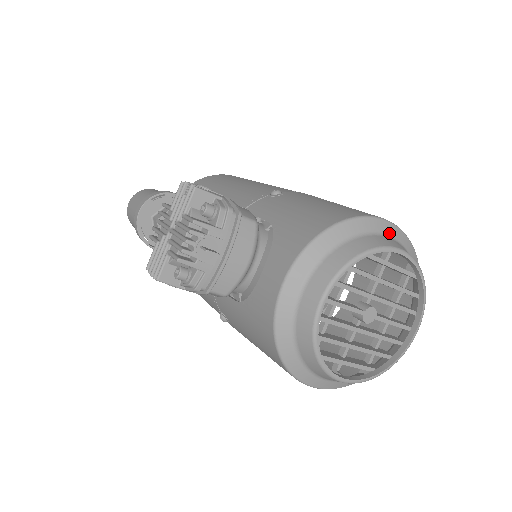
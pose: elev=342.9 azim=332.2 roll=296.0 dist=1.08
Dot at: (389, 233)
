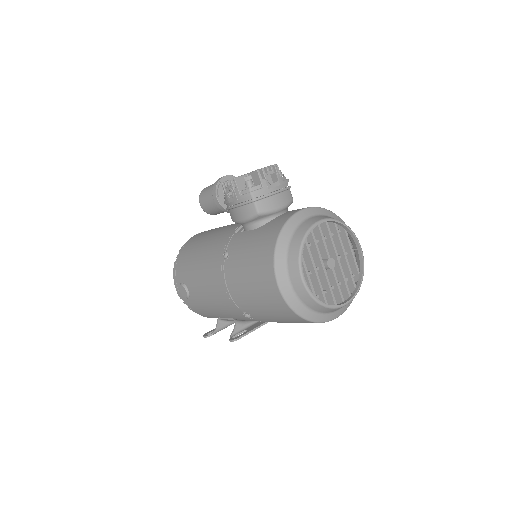
Dot at: occluded
